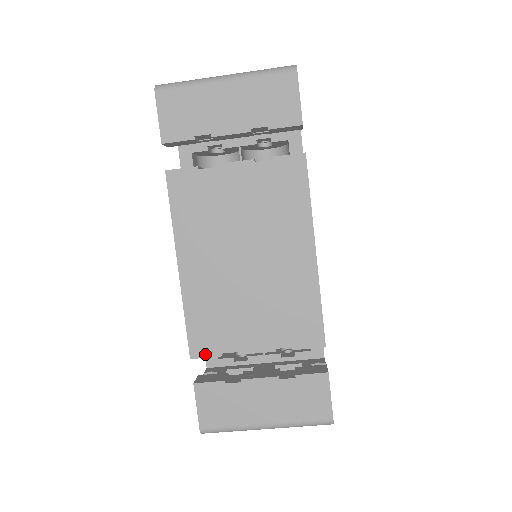
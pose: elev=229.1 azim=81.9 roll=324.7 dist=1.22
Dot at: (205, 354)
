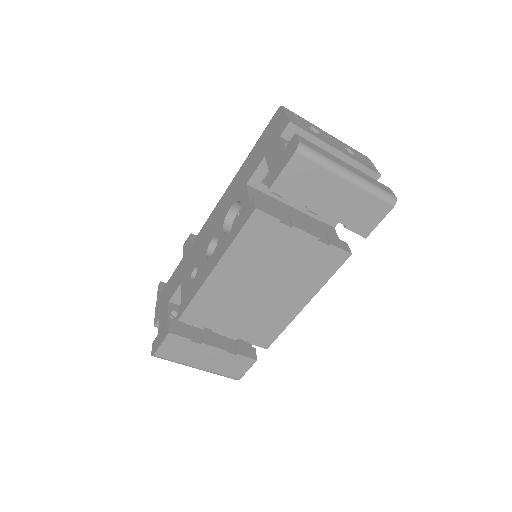
Dot at: (190, 322)
